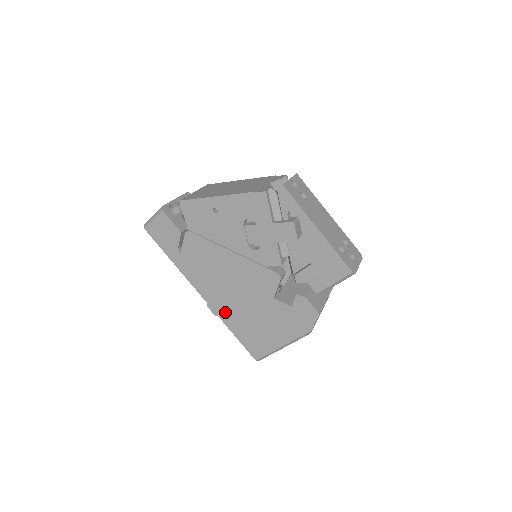
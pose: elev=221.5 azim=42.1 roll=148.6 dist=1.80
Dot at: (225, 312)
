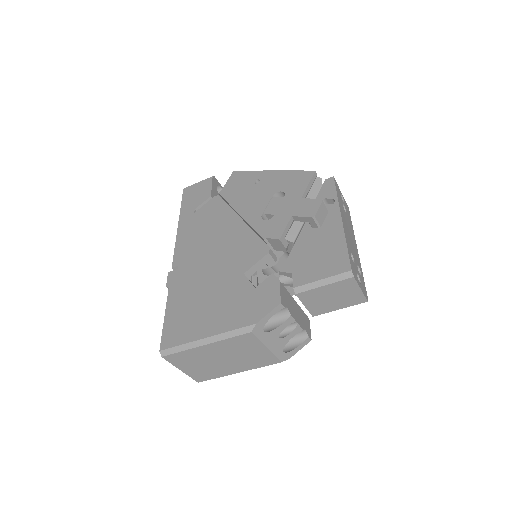
Dot at: (180, 280)
